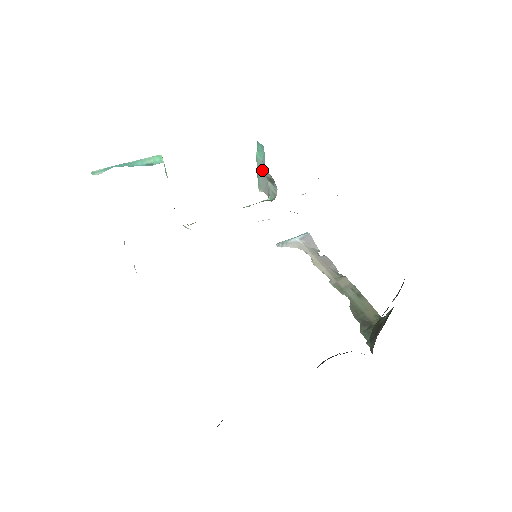
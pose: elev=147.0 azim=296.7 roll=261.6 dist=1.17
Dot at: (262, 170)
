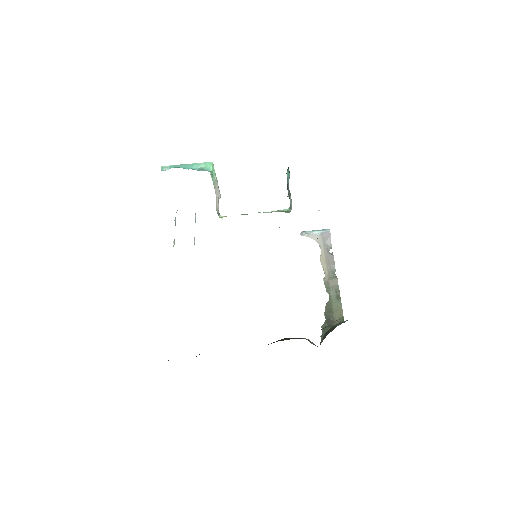
Dot at: (288, 186)
